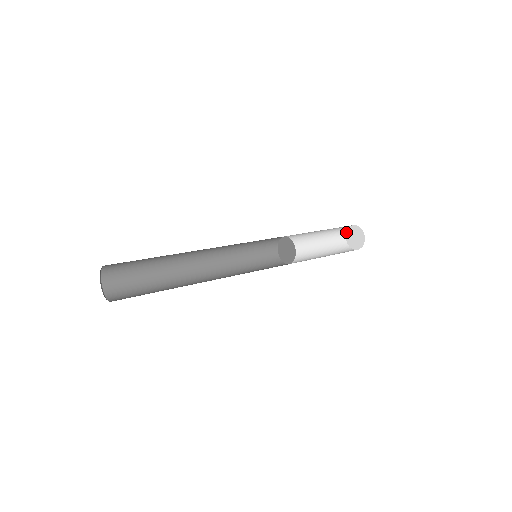
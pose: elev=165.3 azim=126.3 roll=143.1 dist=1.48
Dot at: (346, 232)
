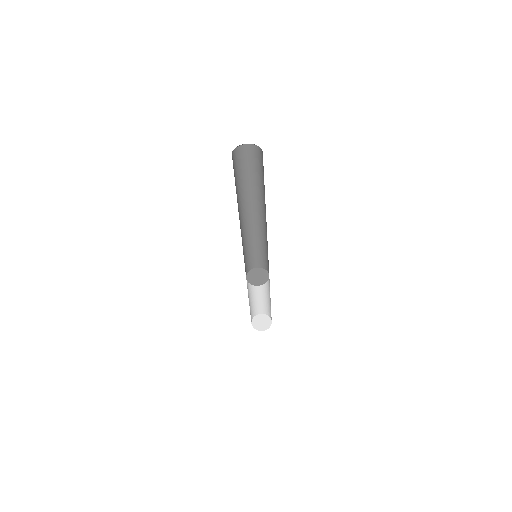
Dot at: (258, 314)
